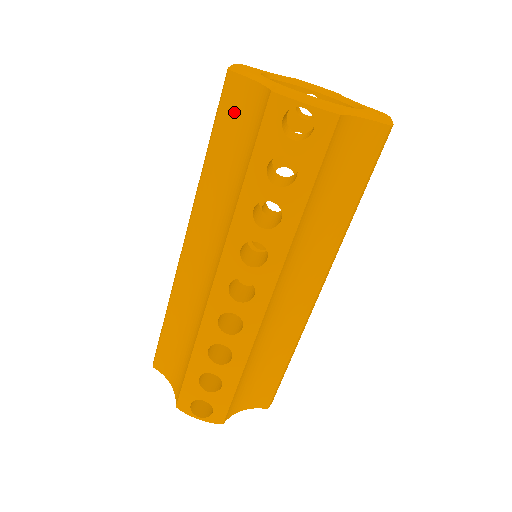
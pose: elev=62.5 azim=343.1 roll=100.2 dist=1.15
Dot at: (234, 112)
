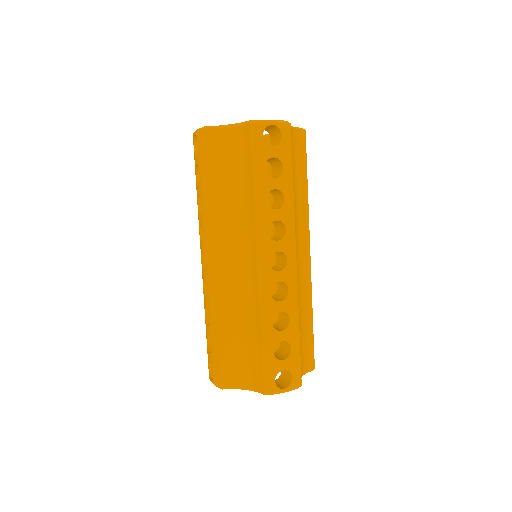
Dot at: (218, 153)
